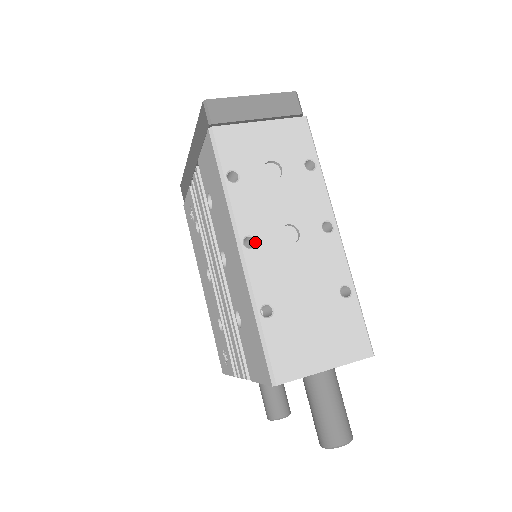
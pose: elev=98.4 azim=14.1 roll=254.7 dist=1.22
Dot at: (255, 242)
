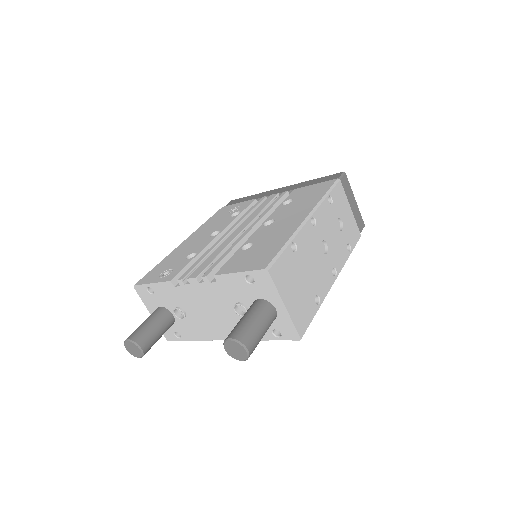
Dot at: (314, 225)
